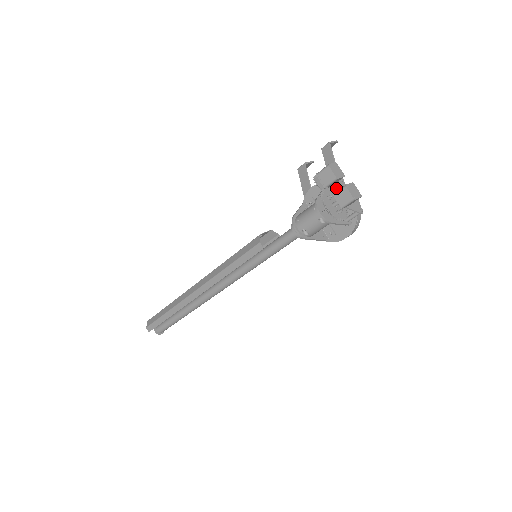
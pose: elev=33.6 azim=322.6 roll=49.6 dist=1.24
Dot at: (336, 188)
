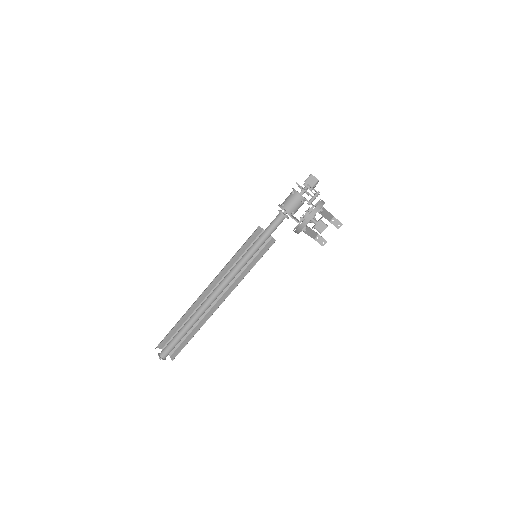
Dot at: (310, 187)
